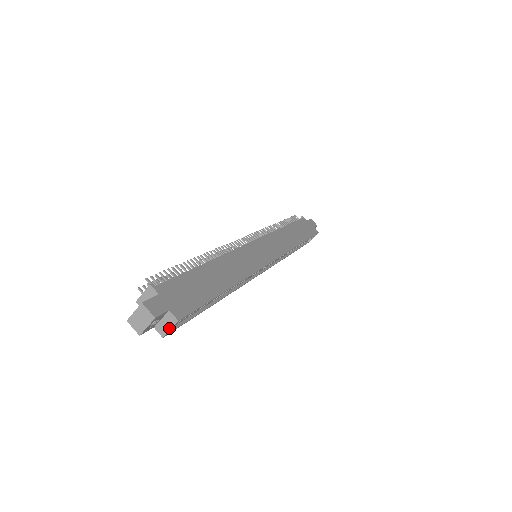
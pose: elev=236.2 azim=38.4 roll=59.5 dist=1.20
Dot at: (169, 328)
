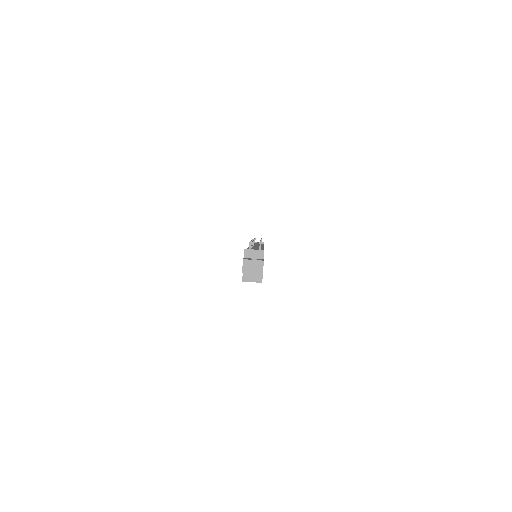
Dot at: (252, 281)
